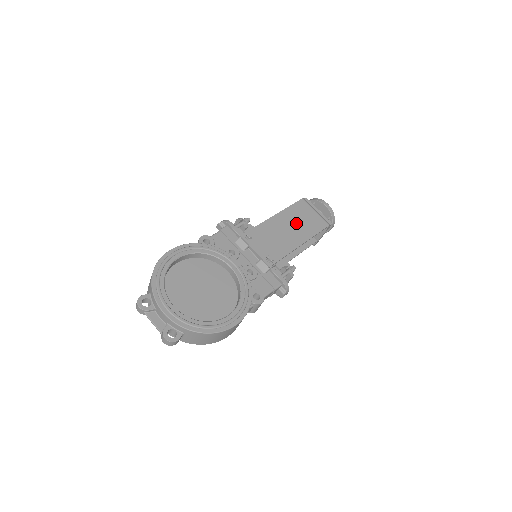
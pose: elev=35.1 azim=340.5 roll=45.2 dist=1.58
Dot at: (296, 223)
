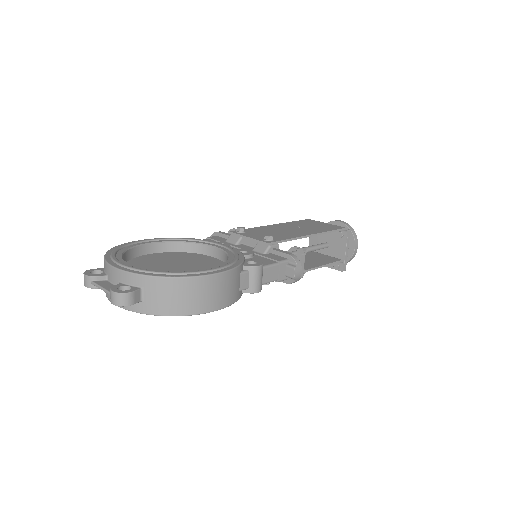
Dot at: (302, 227)
